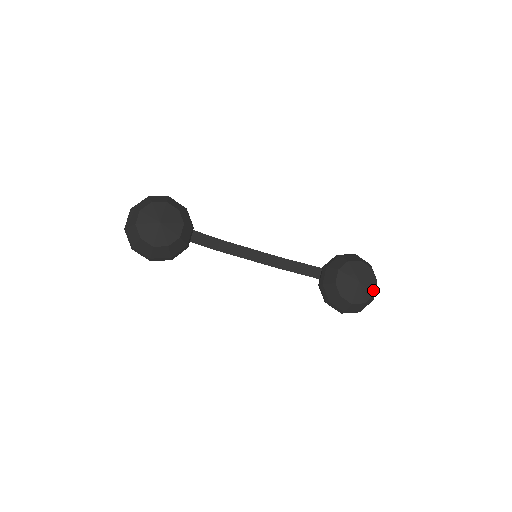
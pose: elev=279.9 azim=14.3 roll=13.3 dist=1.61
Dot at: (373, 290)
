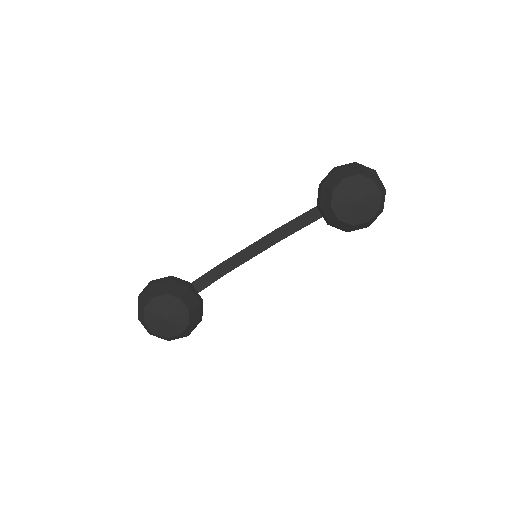
Dot at: (377, 192)
